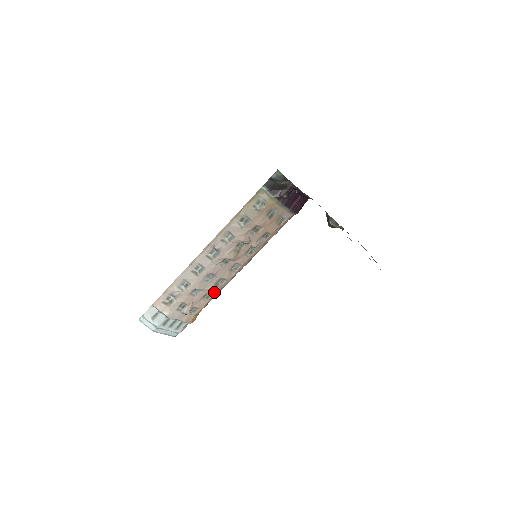
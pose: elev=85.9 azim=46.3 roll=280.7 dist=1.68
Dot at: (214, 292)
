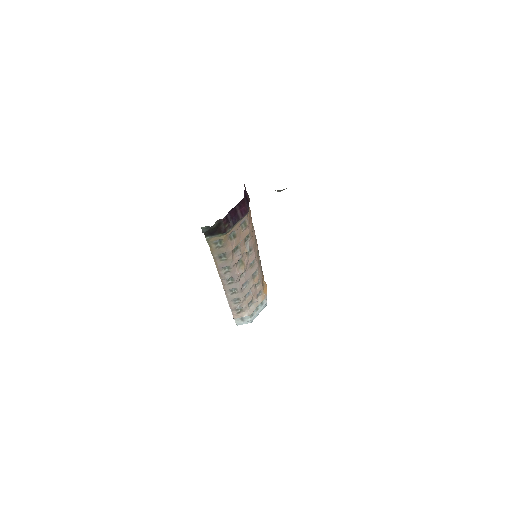
Dot at: (258, 279)
